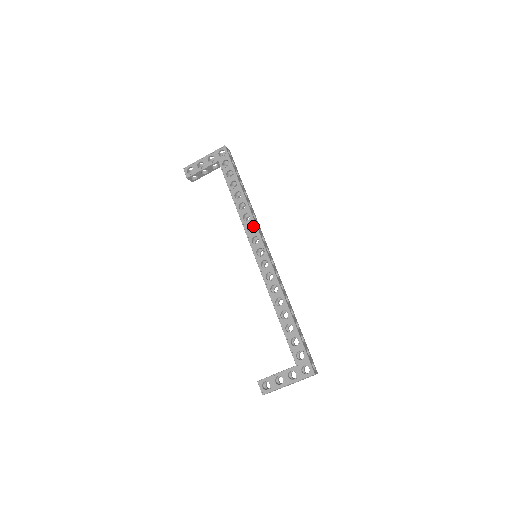
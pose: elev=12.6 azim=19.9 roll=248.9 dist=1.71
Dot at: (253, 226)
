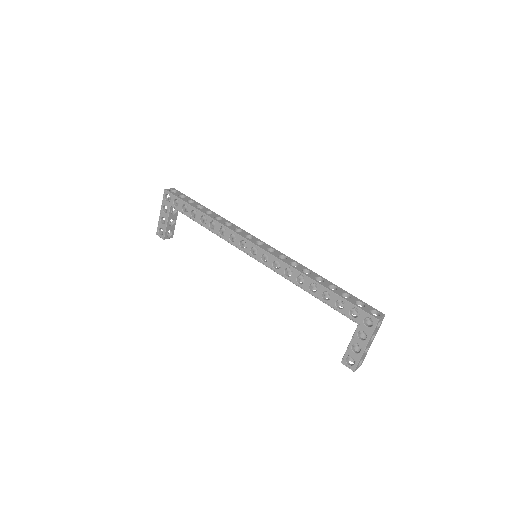
Dot at: occluded
